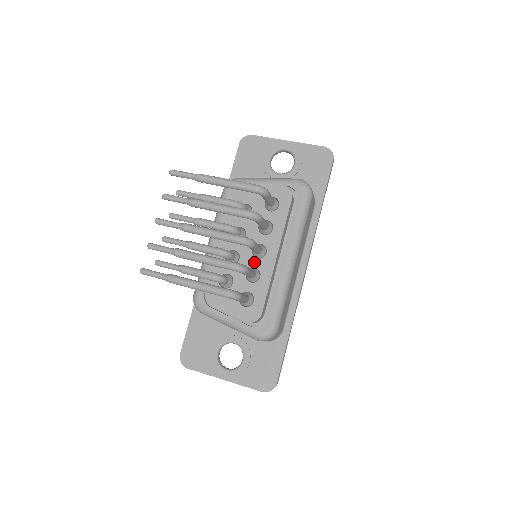
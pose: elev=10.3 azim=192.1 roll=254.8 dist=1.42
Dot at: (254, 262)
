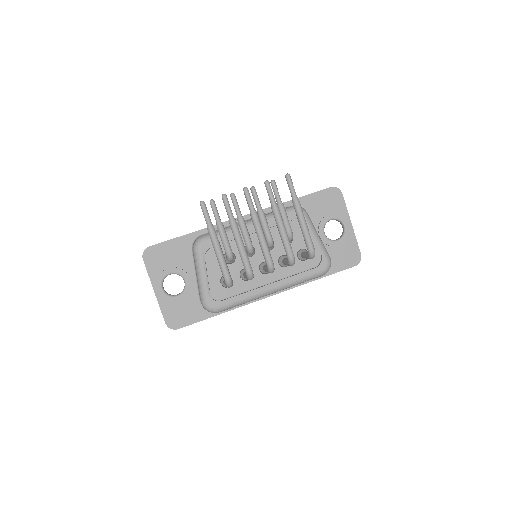
Dot at: (255, 269)
